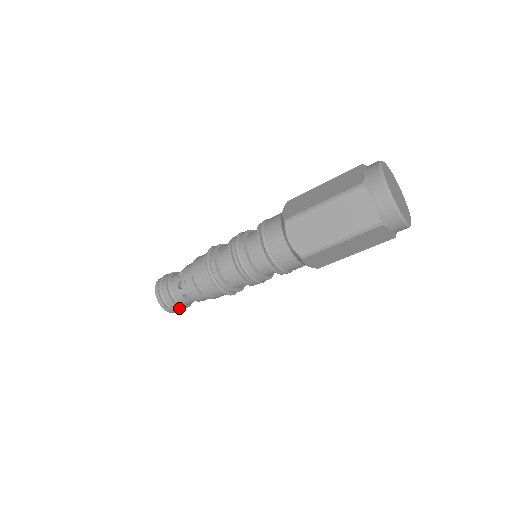
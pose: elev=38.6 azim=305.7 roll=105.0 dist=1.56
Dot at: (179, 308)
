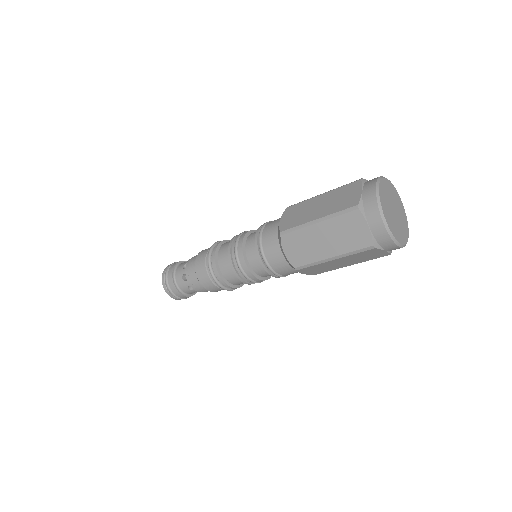
Dot at: (185, 297)
